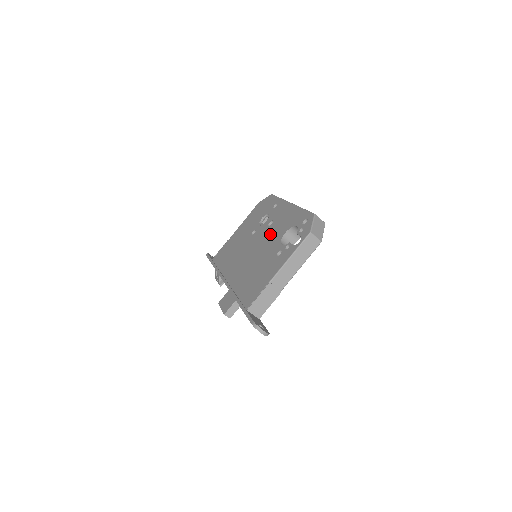
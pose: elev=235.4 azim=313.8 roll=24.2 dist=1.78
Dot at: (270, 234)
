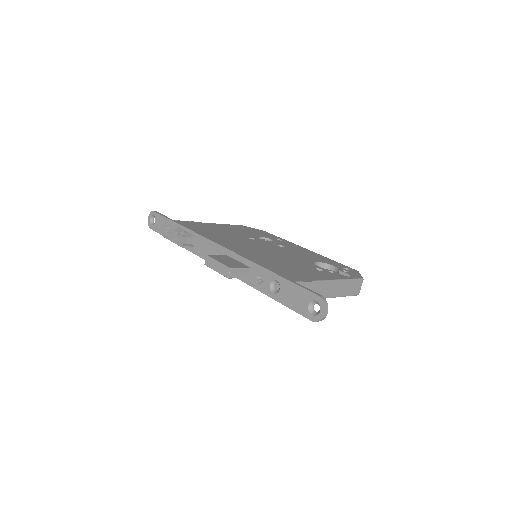
Dot at: (289, 252)
